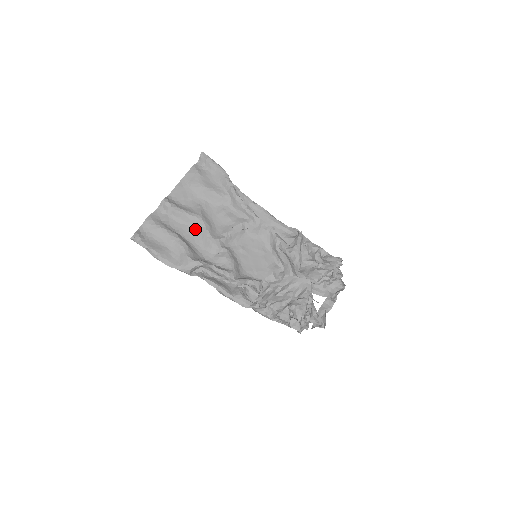
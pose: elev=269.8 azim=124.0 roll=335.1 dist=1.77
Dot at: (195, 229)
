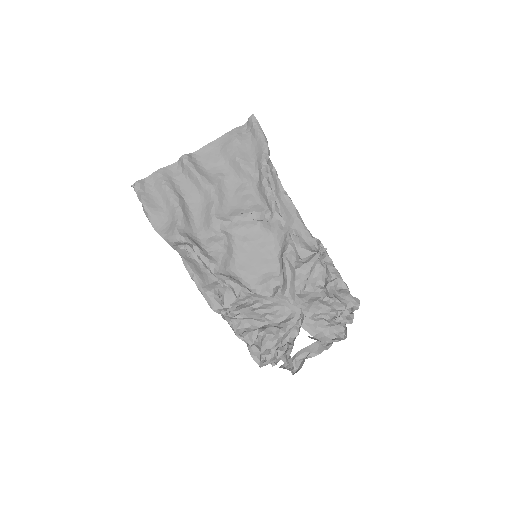
Dot at: (204, 200)
